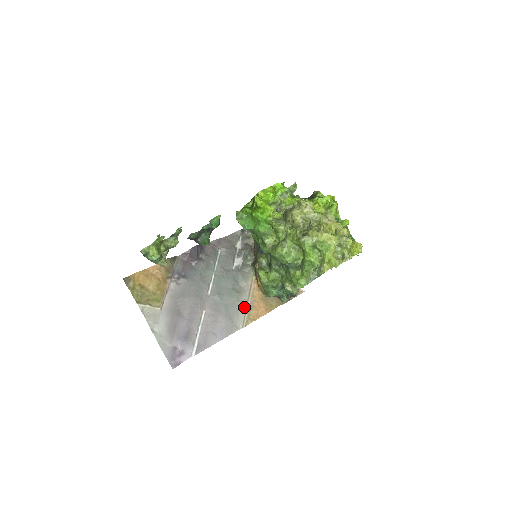
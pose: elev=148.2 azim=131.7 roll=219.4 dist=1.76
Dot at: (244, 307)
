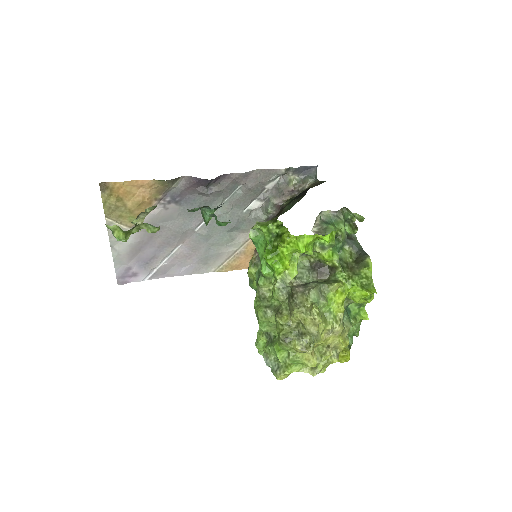
Dot at: (228, 255)
